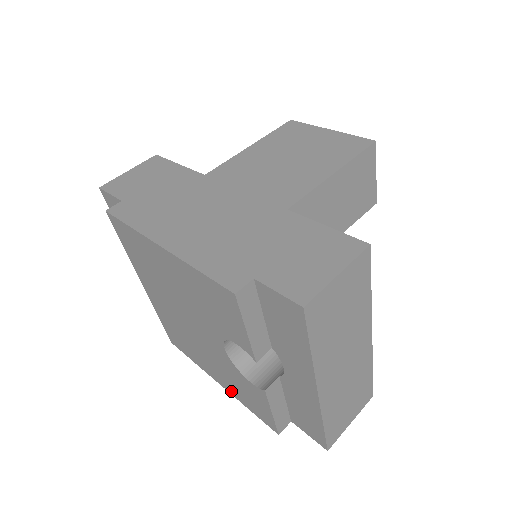
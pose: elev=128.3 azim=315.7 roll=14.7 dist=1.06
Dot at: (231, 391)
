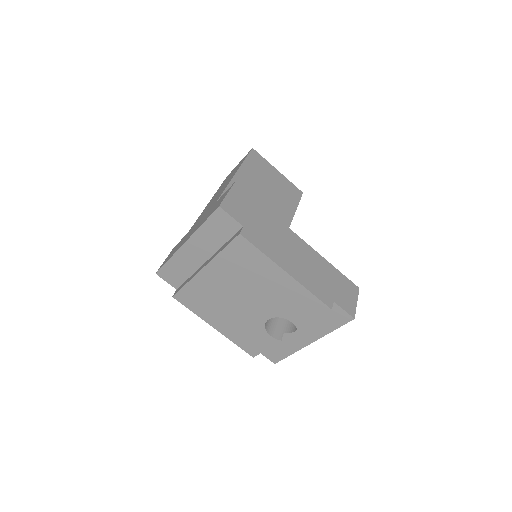
Dot at: (227, 334)
